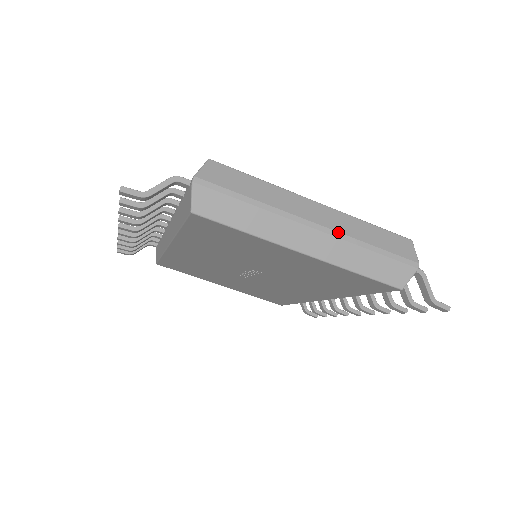
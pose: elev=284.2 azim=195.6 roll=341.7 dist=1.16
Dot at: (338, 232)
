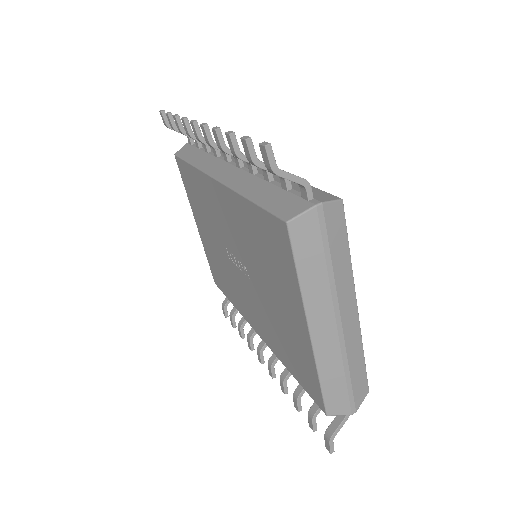
Dot at: (345, 343)
